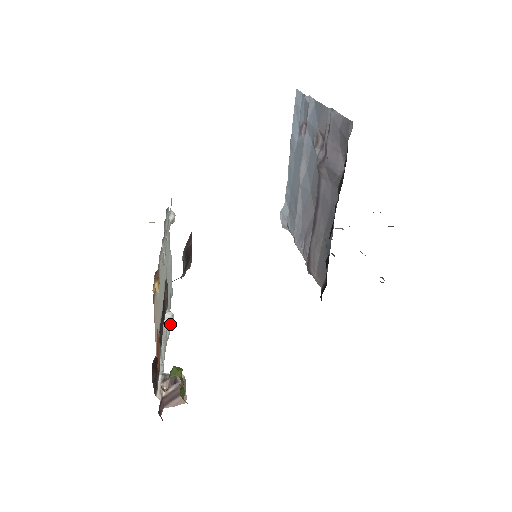
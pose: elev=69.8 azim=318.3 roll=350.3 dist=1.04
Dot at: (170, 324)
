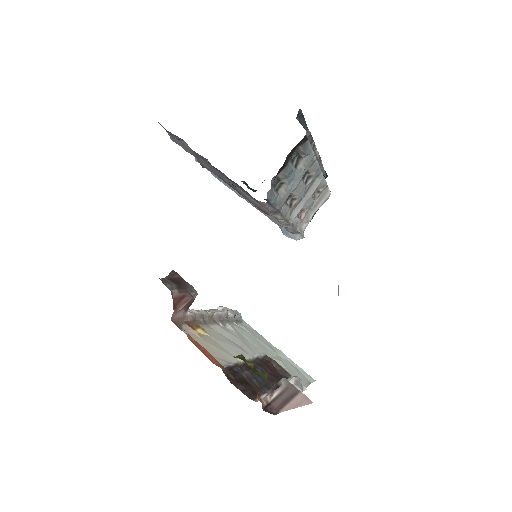
Dot at: (296, 383)
